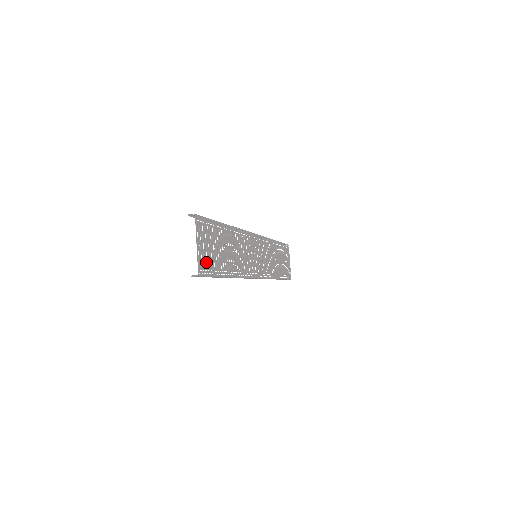
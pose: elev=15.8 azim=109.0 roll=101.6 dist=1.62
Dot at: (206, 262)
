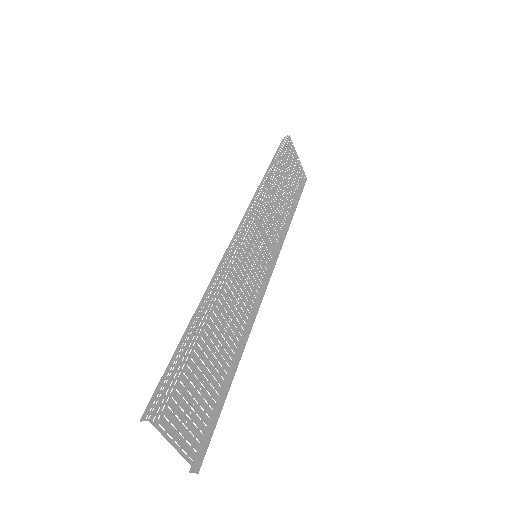
Dot at: (199, 432)
